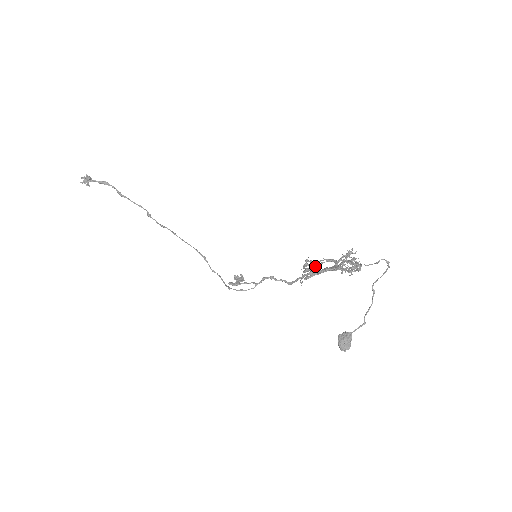
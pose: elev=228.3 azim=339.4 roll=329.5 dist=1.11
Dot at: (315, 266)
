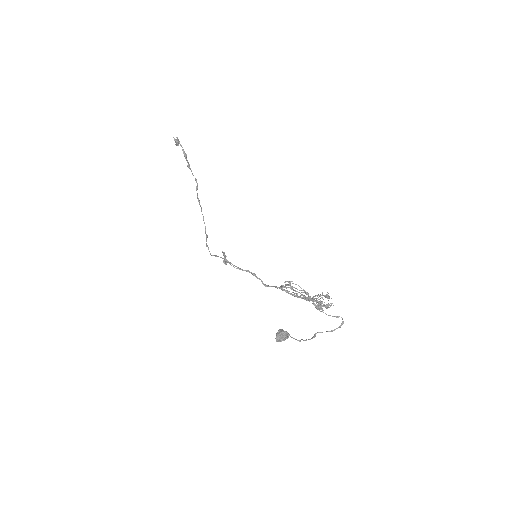
Dot at: occluded
